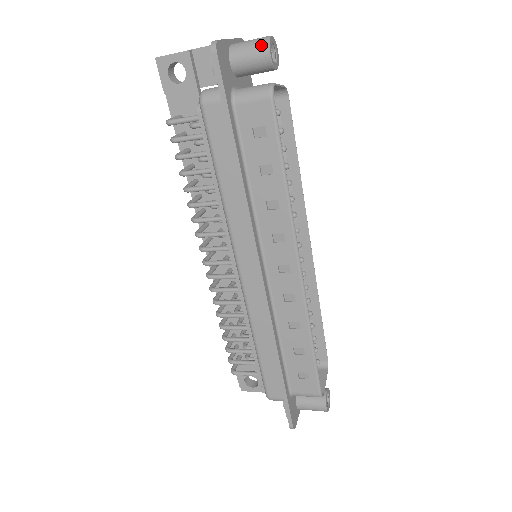
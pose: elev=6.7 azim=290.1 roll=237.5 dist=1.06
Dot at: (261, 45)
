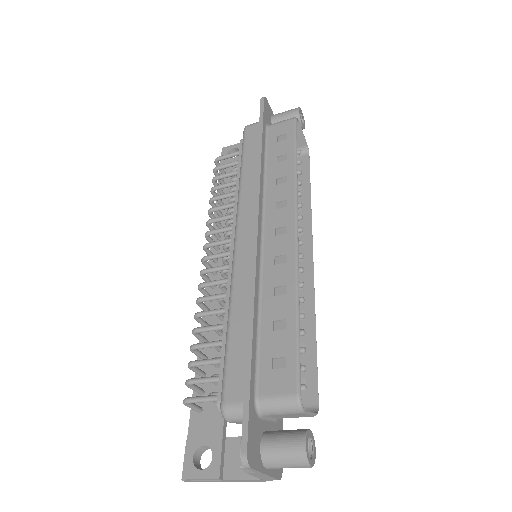
Dot at: (294, 109)
